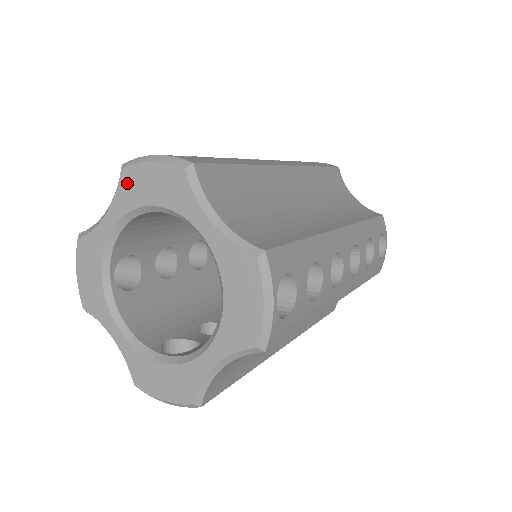
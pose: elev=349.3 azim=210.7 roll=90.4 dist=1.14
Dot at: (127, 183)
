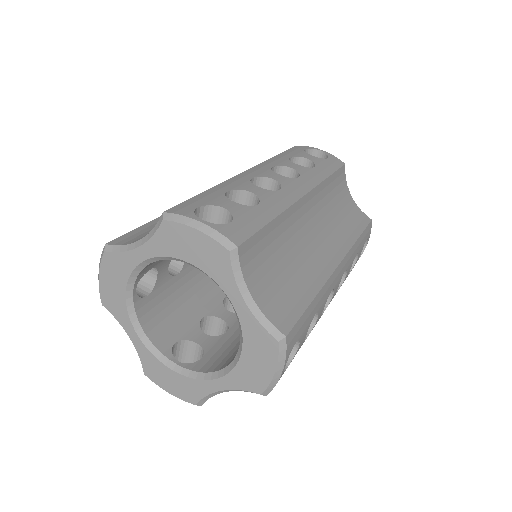
Dot at: (167, 234)
